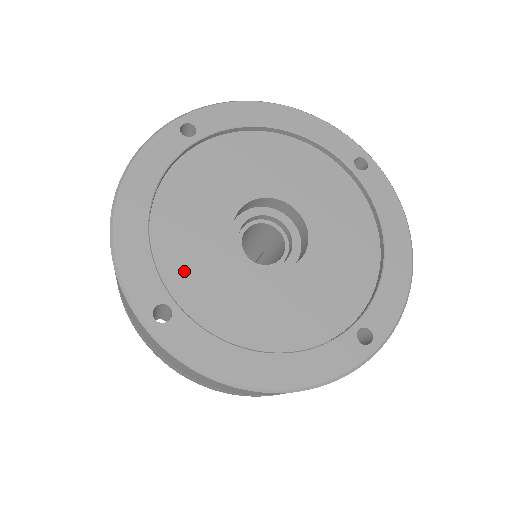
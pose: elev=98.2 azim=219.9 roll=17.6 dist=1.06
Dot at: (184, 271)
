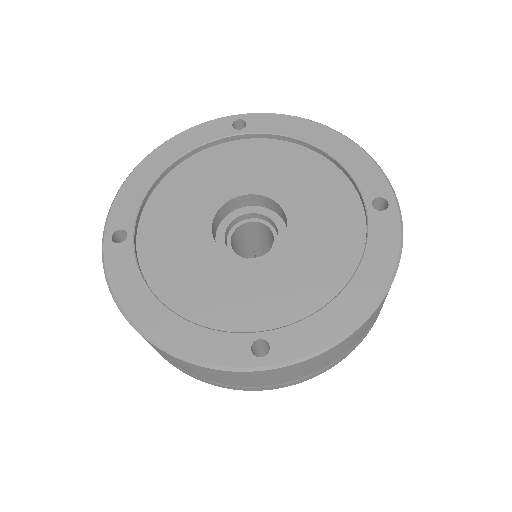
Dot at: (235, 311)
